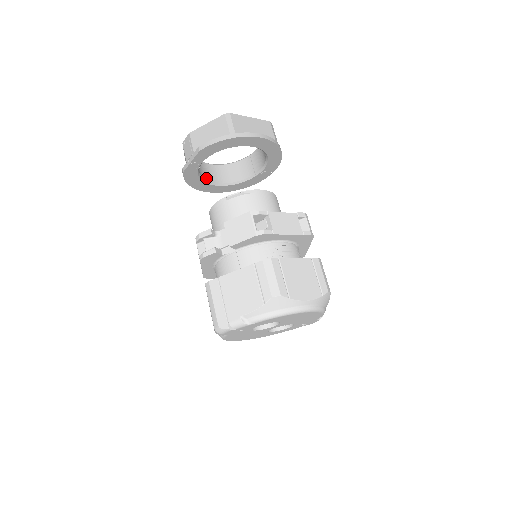
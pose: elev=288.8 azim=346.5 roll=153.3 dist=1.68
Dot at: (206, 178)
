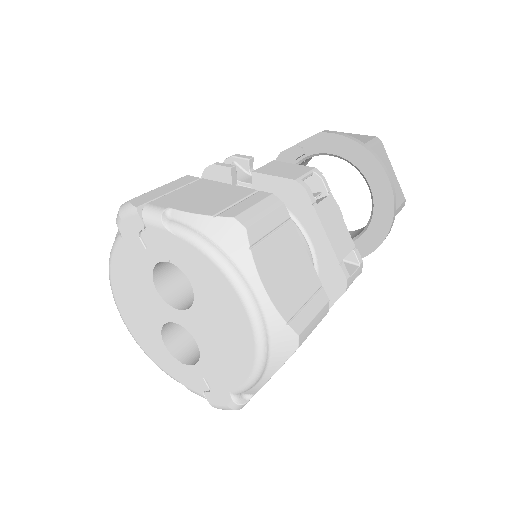
Dot at: occluded
